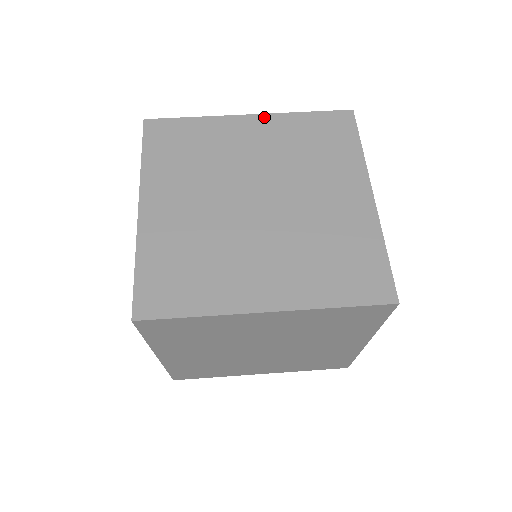
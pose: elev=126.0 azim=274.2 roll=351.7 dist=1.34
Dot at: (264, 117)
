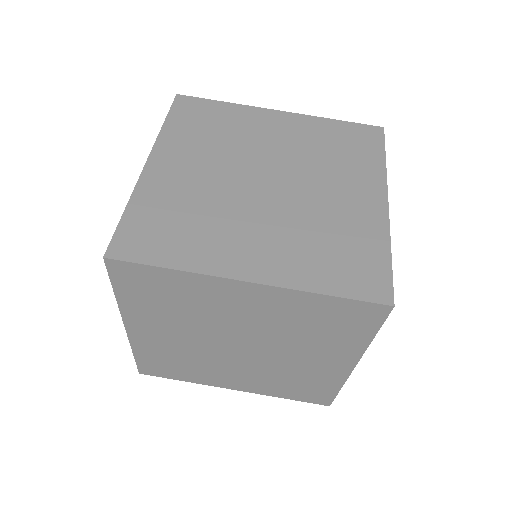
Dot at: (293, 115)
